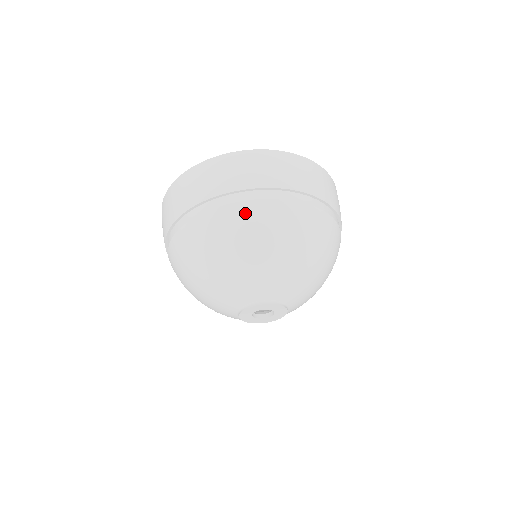
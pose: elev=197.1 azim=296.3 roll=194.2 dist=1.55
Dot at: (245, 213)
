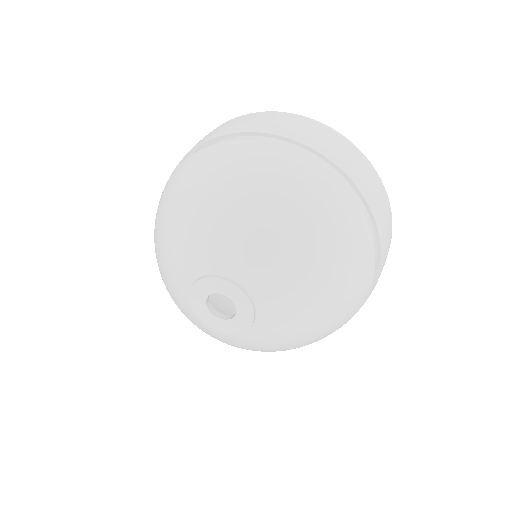
Dot at: (281, 158)
